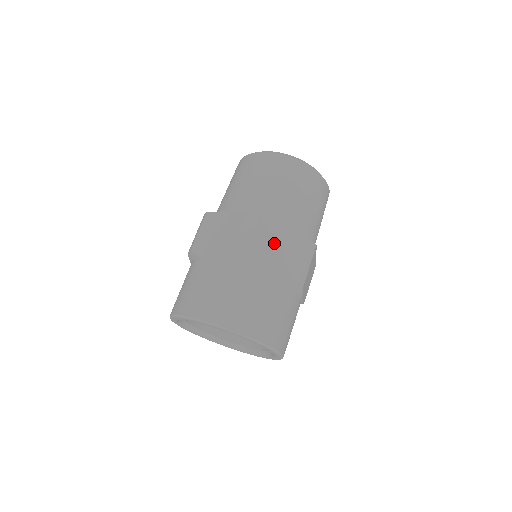
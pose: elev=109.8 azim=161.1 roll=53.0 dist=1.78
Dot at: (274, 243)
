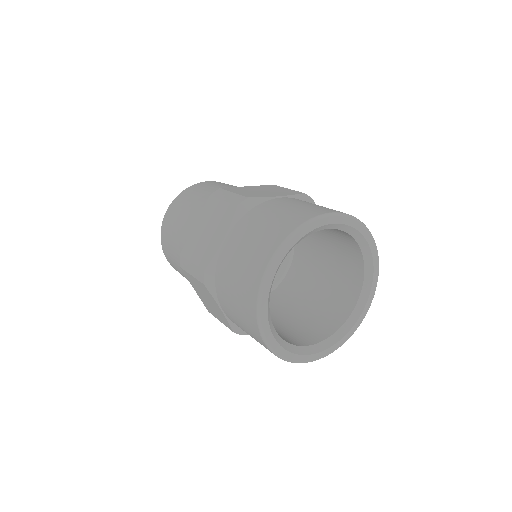
Dot at: occluded
